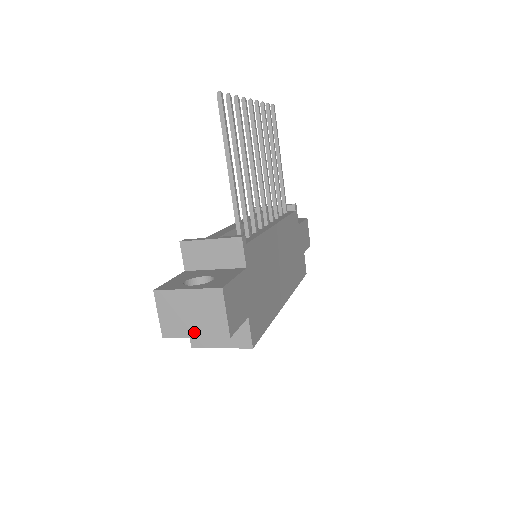
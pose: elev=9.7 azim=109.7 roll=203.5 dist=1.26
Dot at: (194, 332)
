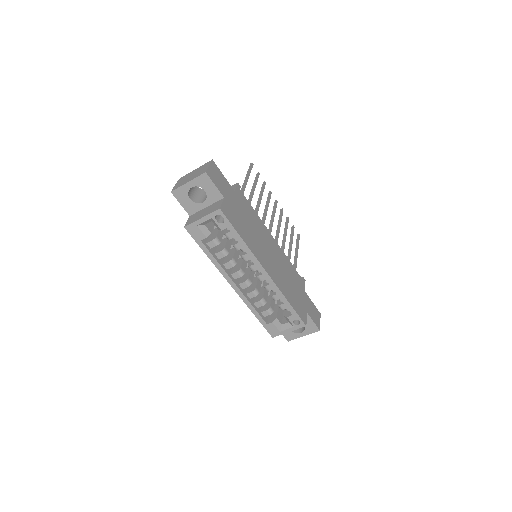
Dot at: (189, 181)
